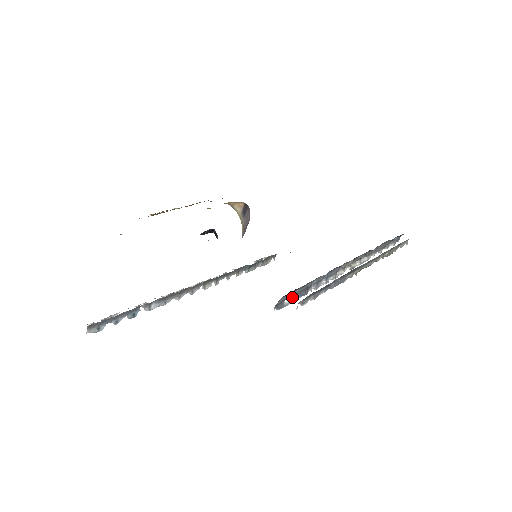
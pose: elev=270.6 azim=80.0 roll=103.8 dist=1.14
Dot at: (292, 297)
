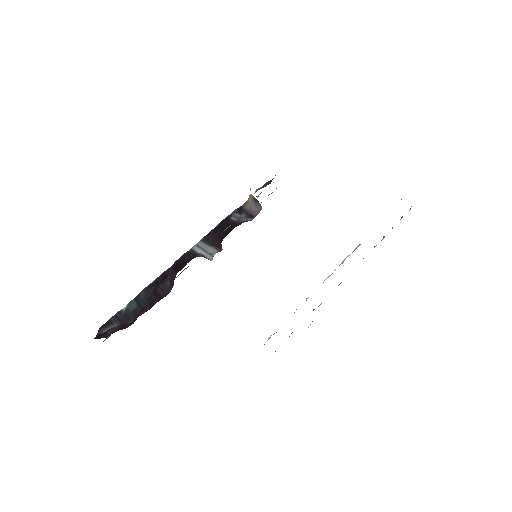
Dot at: occluded
